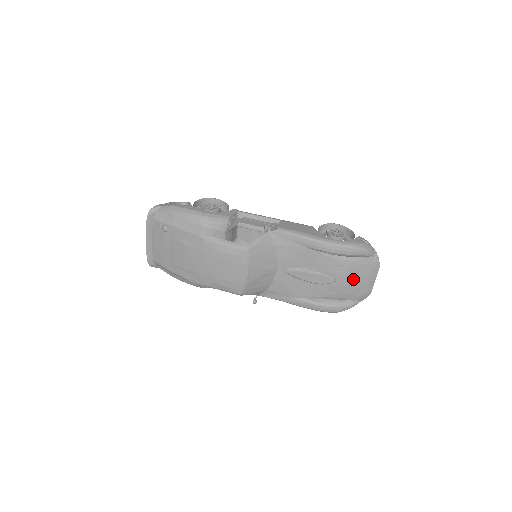
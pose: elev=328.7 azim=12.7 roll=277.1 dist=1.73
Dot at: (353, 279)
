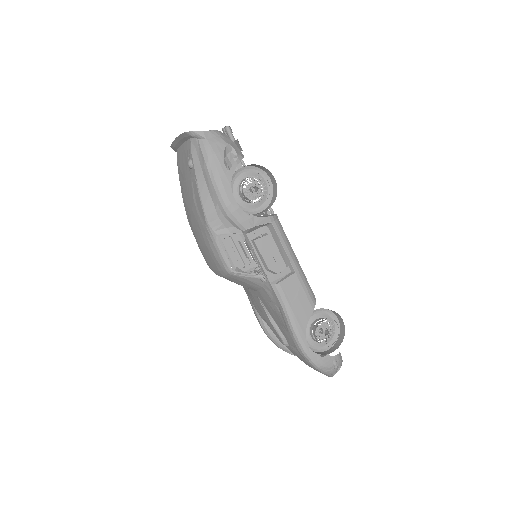
Dot at: (301, 358)
